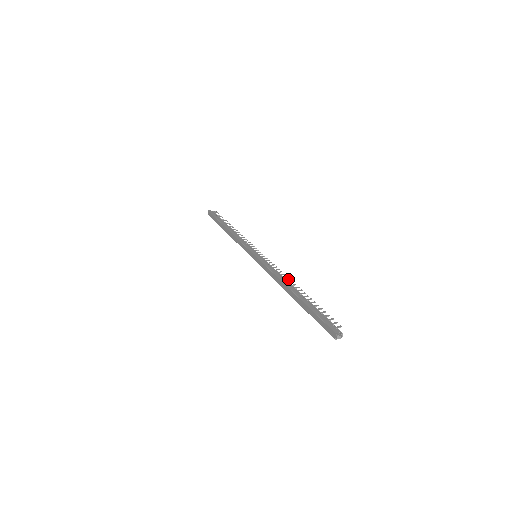
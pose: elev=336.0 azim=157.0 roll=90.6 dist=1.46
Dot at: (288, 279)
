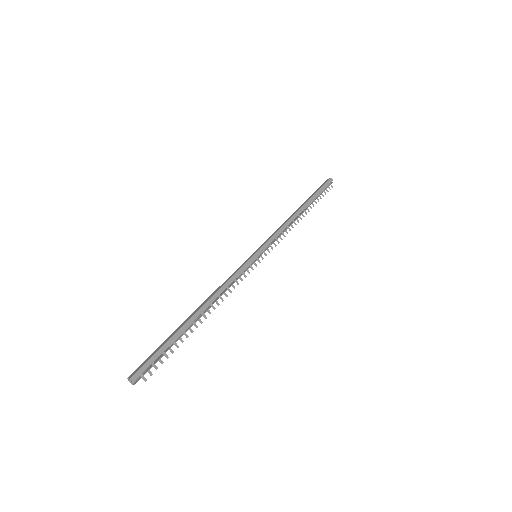
Dot at: (218, 303)
